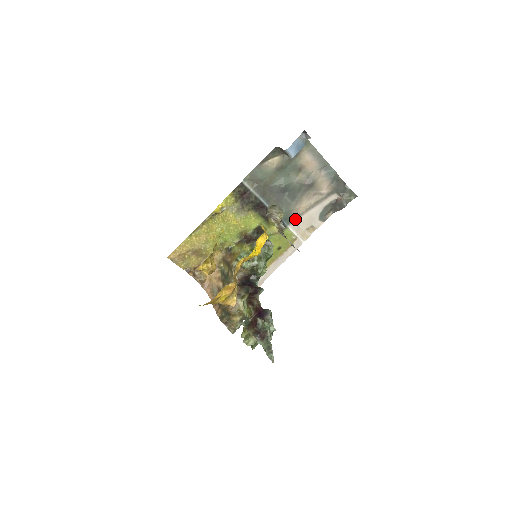
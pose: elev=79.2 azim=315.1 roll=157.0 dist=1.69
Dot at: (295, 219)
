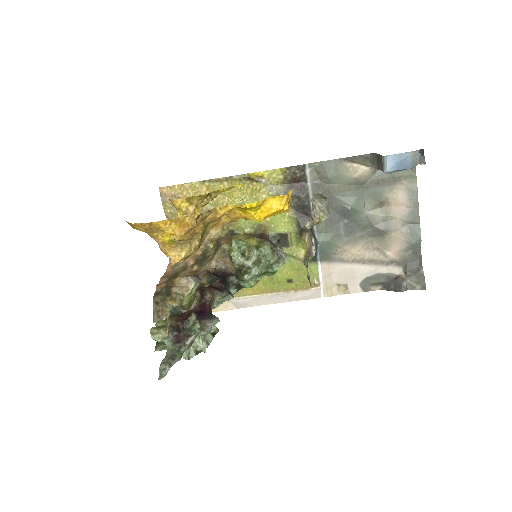
Dot at: (333, 261)
